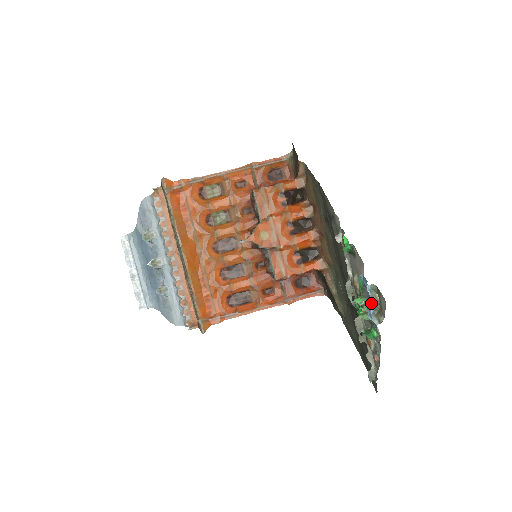
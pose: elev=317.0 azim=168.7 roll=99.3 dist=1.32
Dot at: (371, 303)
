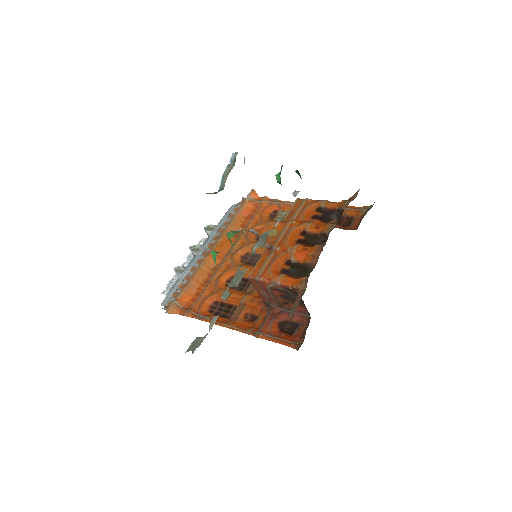
Dot at: (223, 177)
